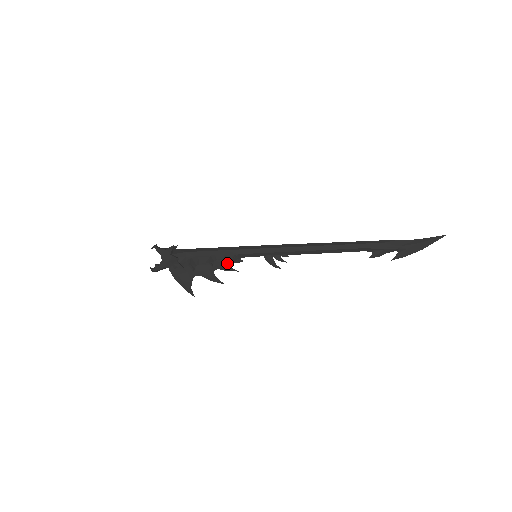
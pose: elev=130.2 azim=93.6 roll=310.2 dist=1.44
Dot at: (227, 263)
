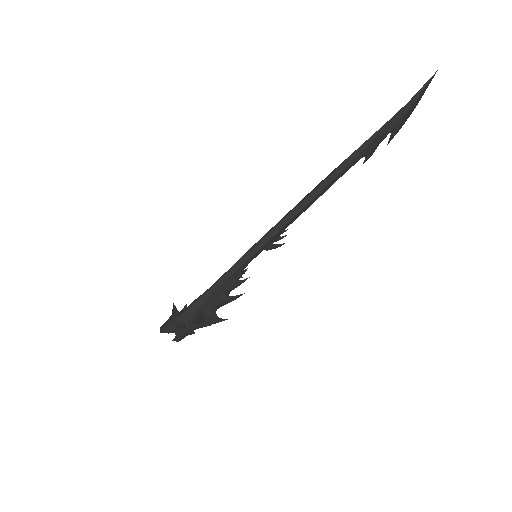
Dot at: (235, 283)
